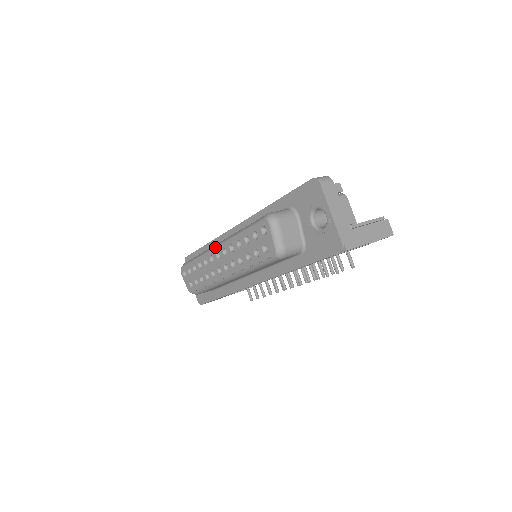
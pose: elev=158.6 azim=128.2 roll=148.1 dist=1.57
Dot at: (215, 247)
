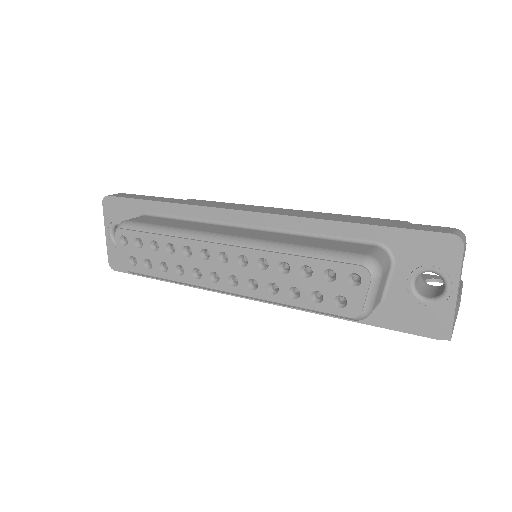
Dot at: (223, 244)
